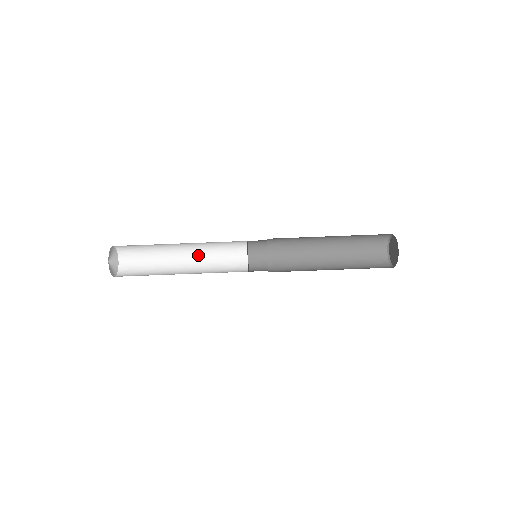
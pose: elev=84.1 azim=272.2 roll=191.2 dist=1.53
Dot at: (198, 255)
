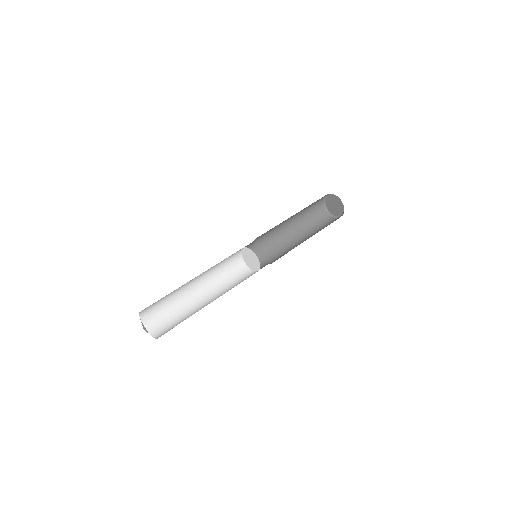
Dot at: (221, 295)
